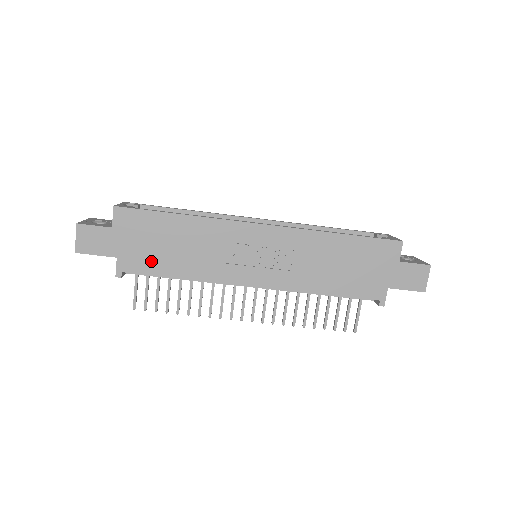
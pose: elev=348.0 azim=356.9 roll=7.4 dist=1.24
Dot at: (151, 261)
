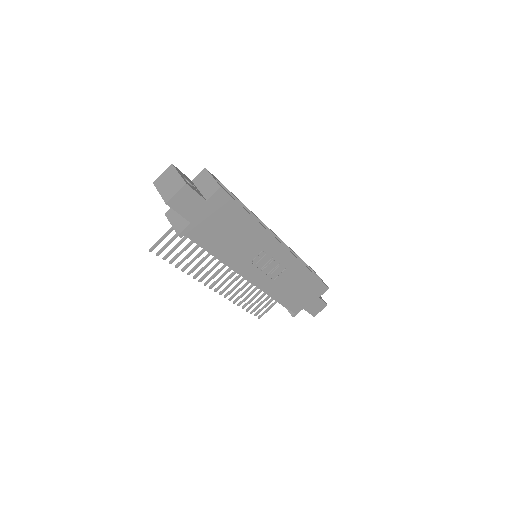
Dot at: (210, 237)
